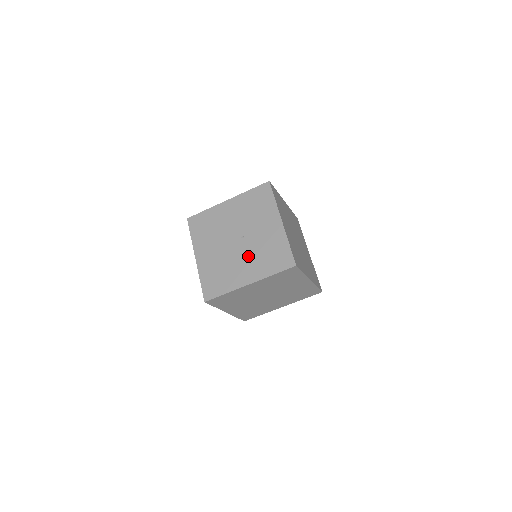
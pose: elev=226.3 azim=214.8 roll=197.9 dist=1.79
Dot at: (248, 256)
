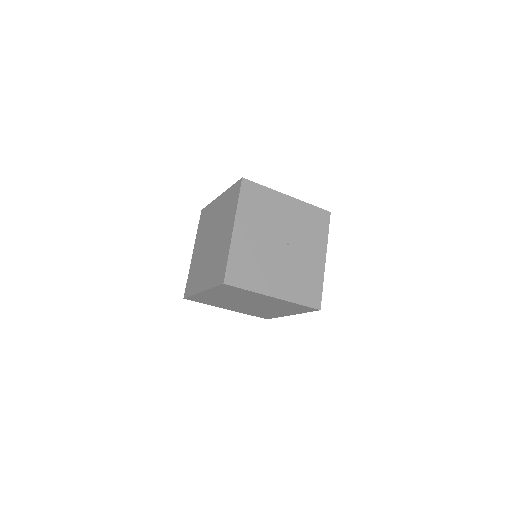
Dot at: (285, 269)
